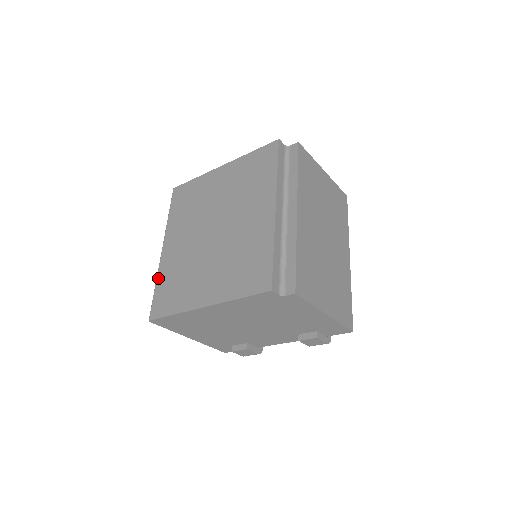
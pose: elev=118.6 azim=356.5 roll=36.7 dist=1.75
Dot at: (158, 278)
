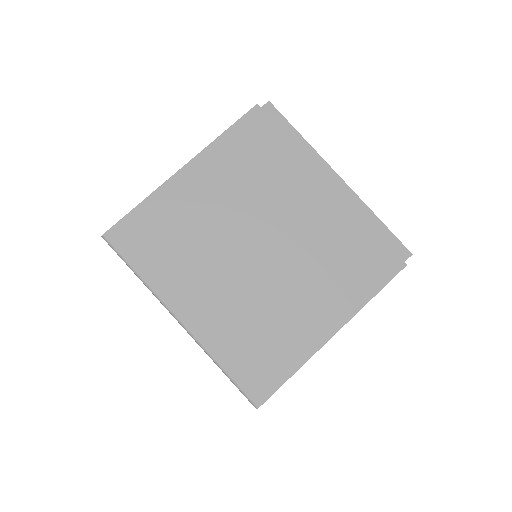
Dot at: (217, 356)
